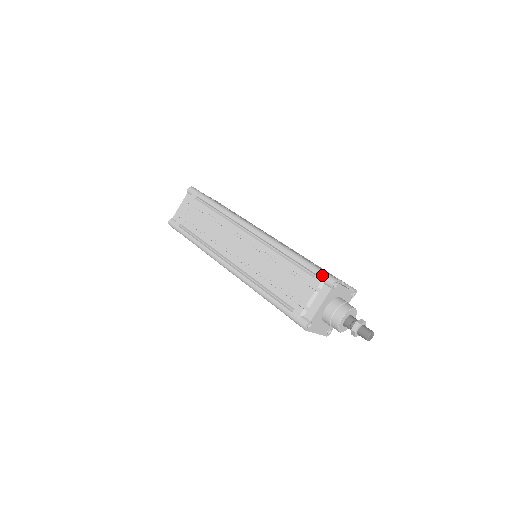
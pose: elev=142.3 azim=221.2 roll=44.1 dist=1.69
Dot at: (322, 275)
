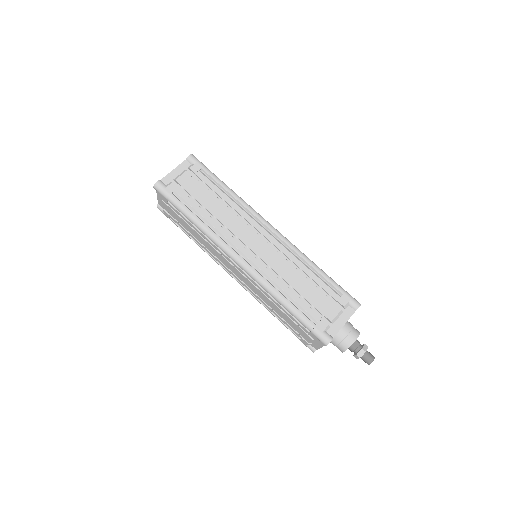
Dot at: (315, 336)
